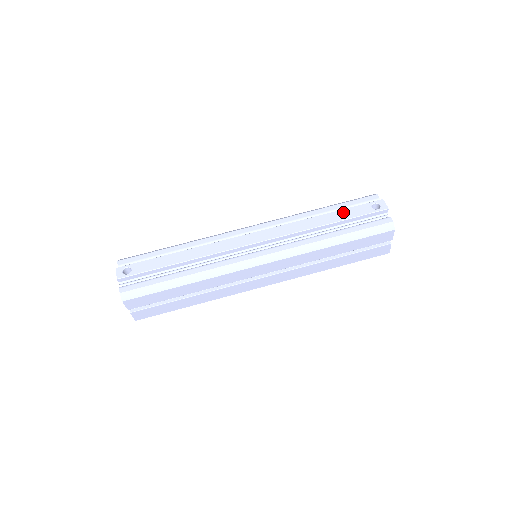
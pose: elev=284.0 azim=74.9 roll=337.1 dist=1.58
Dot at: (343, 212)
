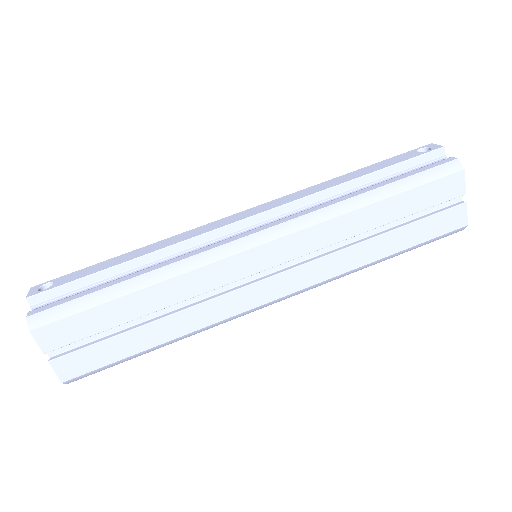
Dot at: (376, 165)
